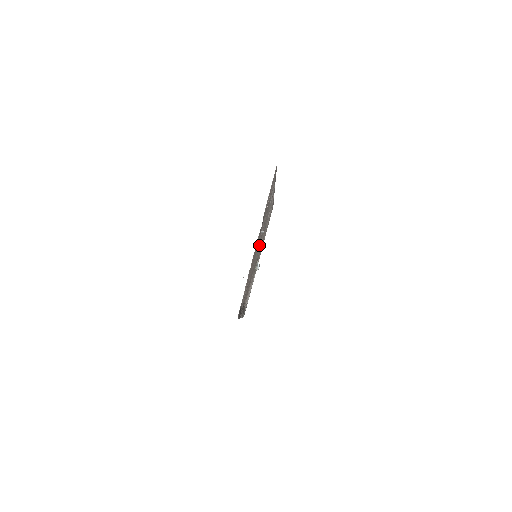
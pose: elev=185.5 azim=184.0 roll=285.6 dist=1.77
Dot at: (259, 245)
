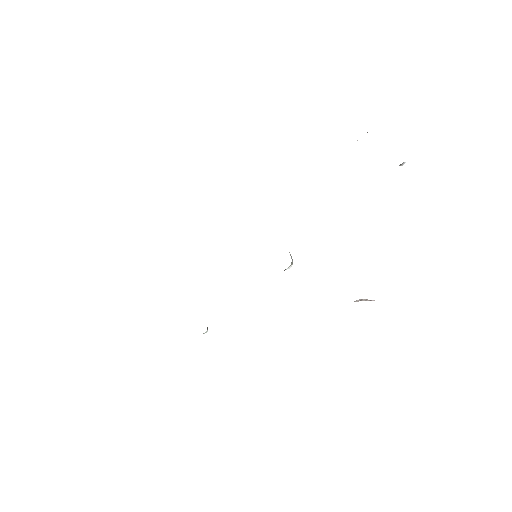
Dot at: occluded
